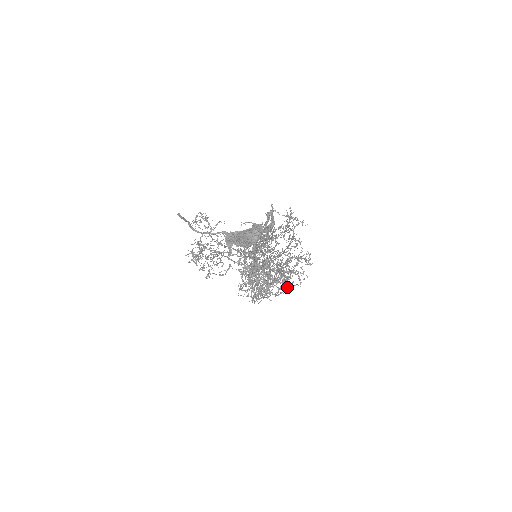
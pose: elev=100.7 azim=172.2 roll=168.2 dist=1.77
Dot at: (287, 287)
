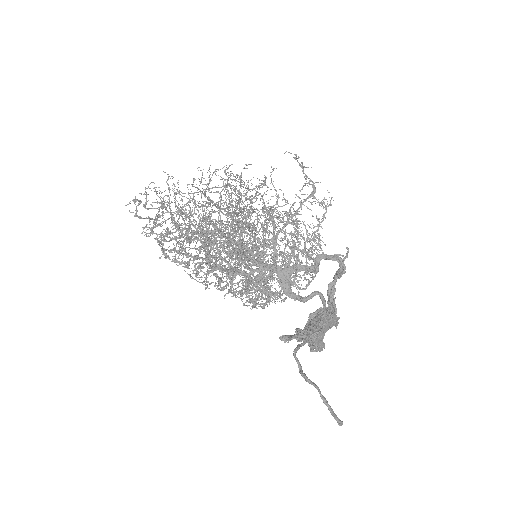
Dot at: (233, 245)
